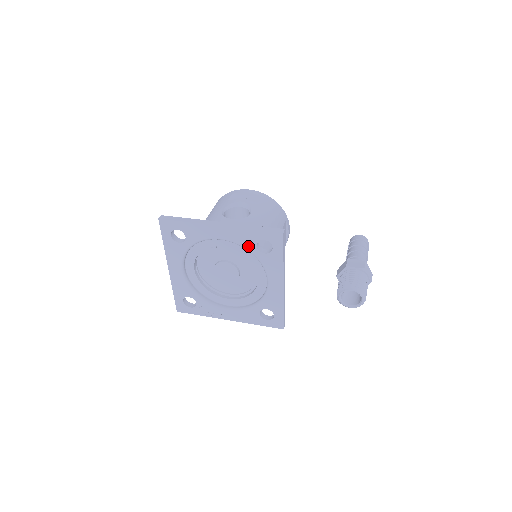
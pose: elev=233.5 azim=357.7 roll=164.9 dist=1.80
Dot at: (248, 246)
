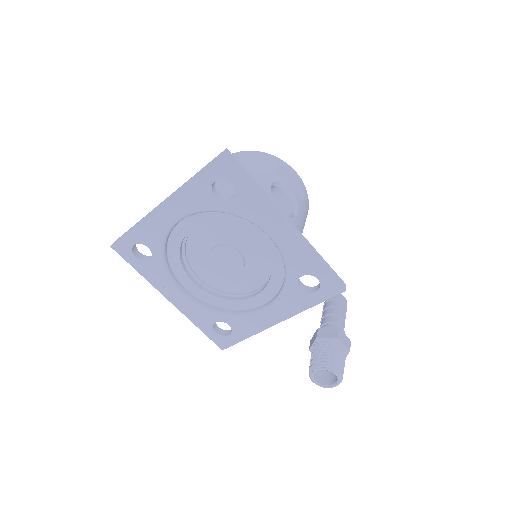
Dot at: (292, 269)
